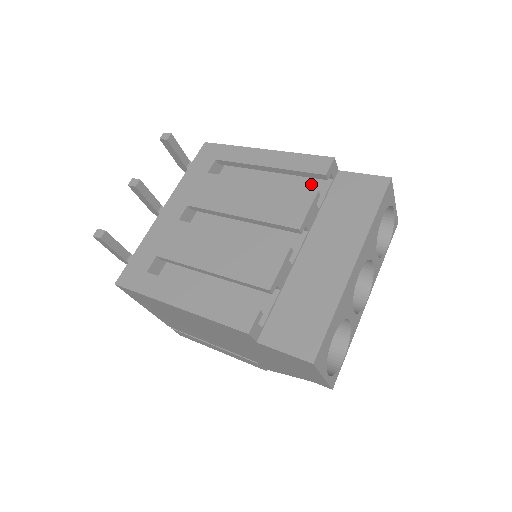
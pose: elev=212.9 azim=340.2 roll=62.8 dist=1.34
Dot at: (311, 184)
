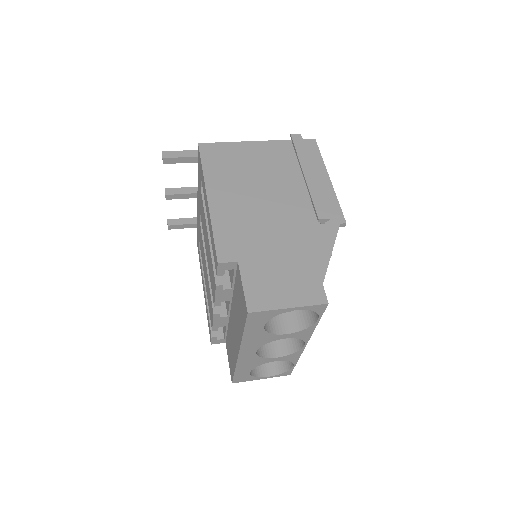
Dot at: occluded
